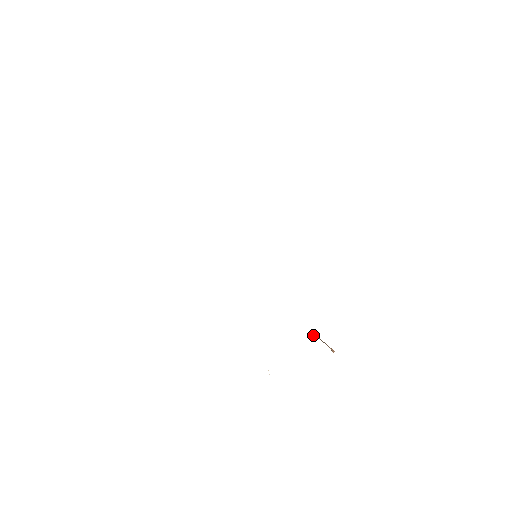
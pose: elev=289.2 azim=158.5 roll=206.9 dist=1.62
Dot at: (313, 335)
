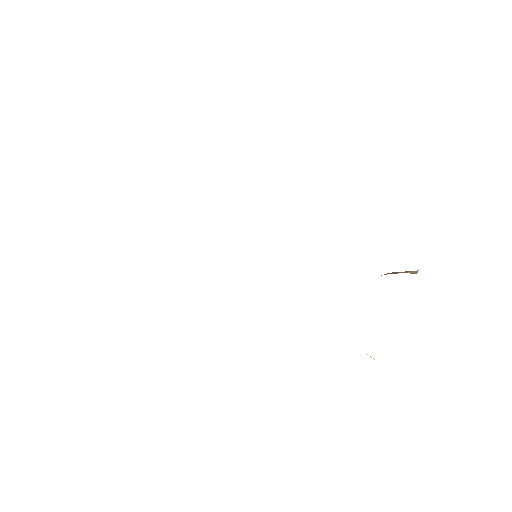
Dot at: occluded
